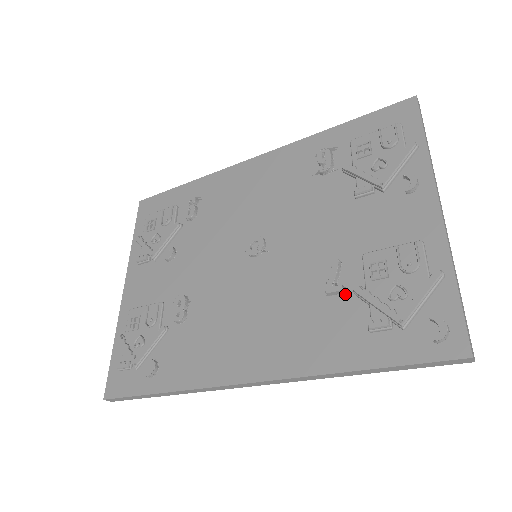
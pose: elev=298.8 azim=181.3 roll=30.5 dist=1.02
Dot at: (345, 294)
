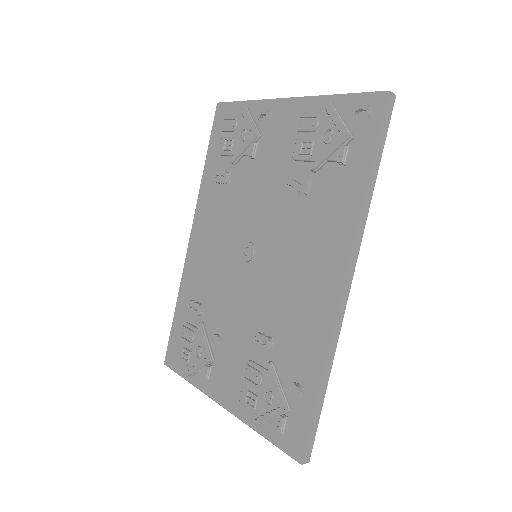
Dot at: (313, 180)
